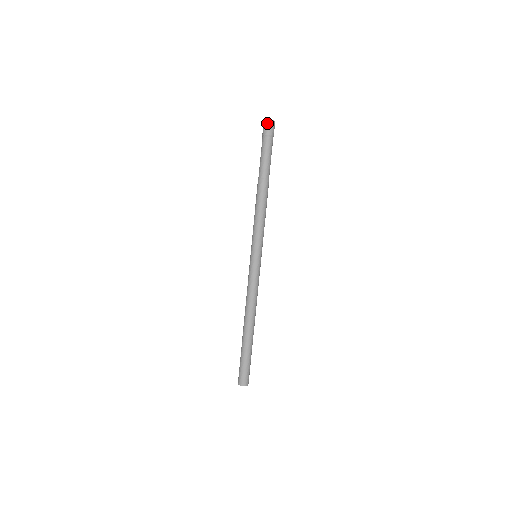
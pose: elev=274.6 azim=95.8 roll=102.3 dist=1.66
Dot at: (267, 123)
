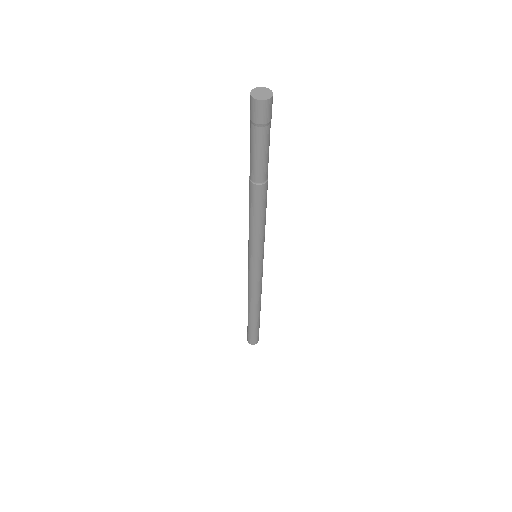
Dot at: (257, 105)
